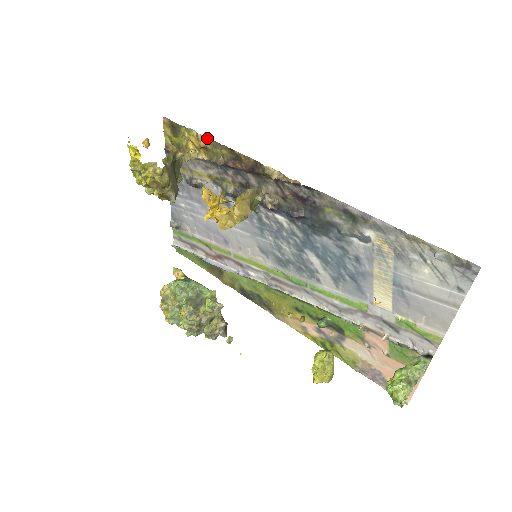
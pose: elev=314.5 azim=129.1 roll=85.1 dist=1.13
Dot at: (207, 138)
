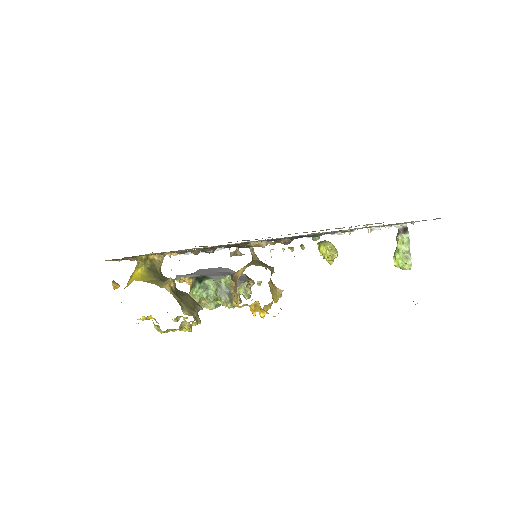
Dot at: occluded
